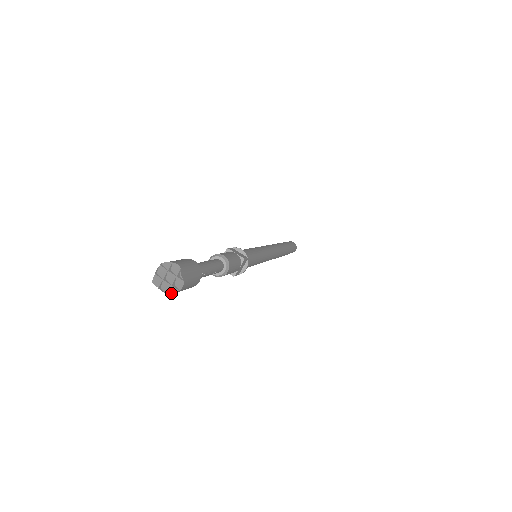
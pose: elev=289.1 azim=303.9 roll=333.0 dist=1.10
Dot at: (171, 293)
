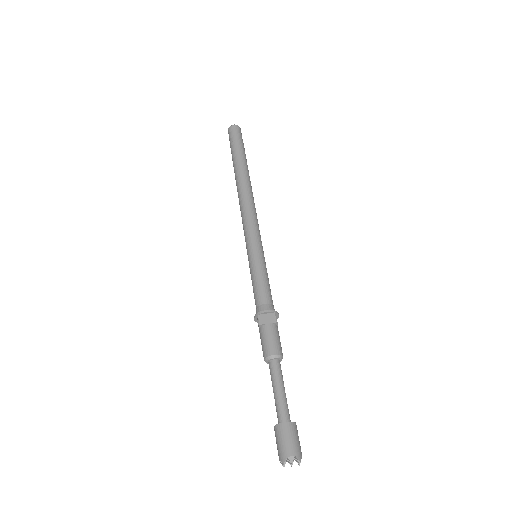
Dot at: occluded
